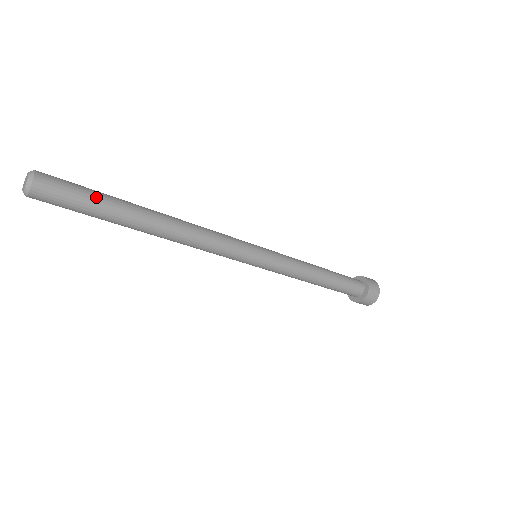
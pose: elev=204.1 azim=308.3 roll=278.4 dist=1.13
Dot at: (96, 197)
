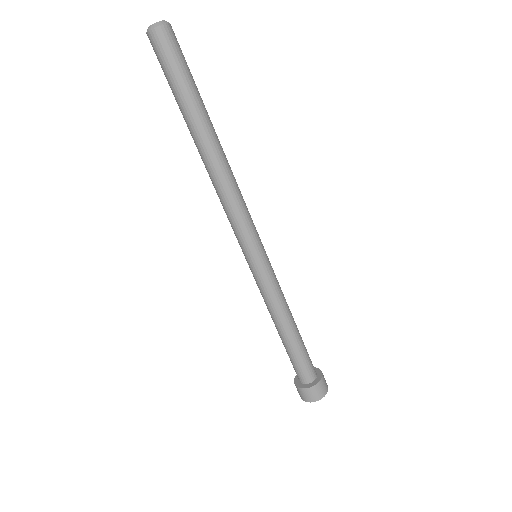
Dot at: occluded
